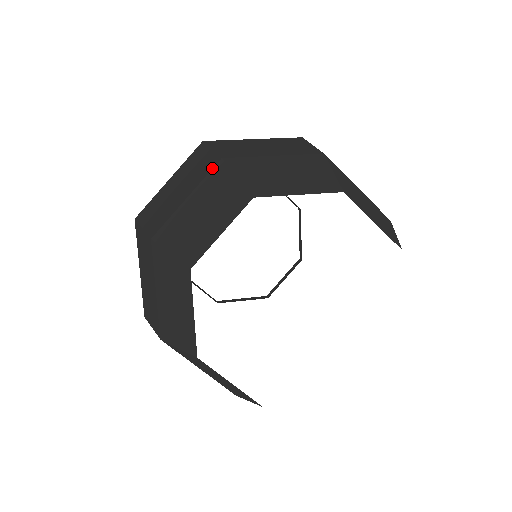
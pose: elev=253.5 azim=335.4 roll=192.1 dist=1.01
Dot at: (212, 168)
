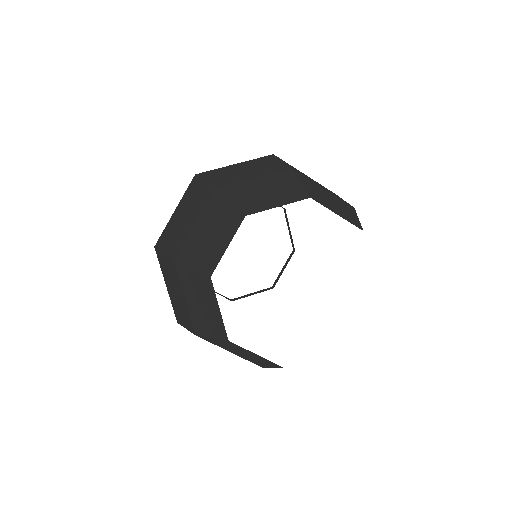
Dot at: (176, 271)
